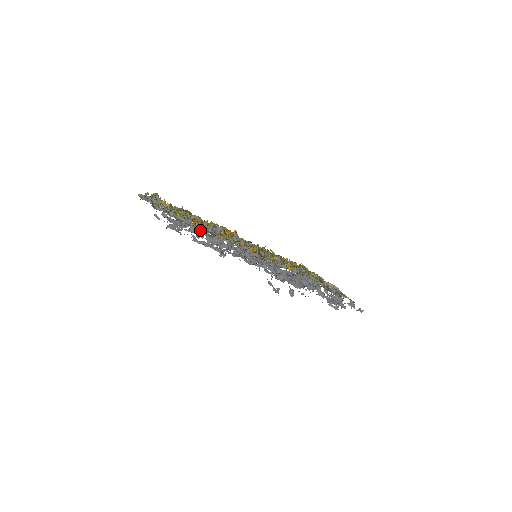
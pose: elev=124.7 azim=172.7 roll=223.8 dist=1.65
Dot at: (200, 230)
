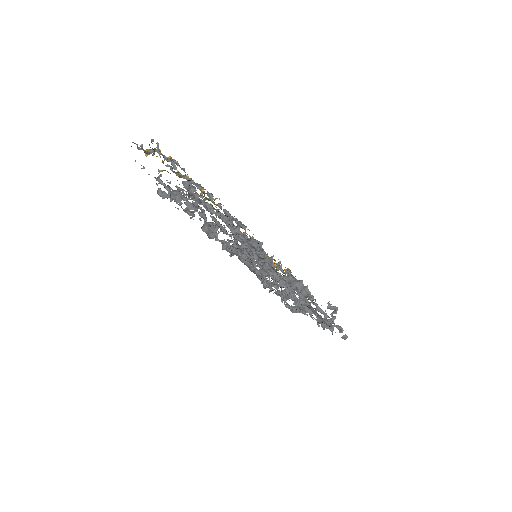
Dot at: occluded
